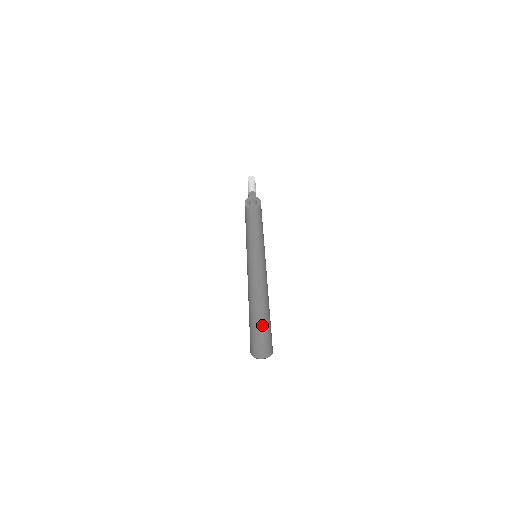
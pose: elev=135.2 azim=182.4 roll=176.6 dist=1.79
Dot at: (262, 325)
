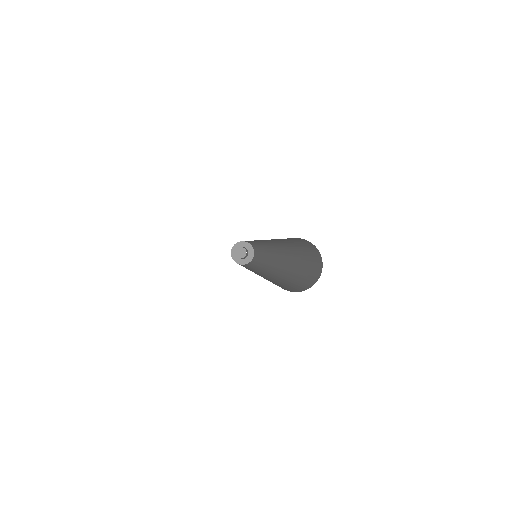
Dot at: (291, 278)
